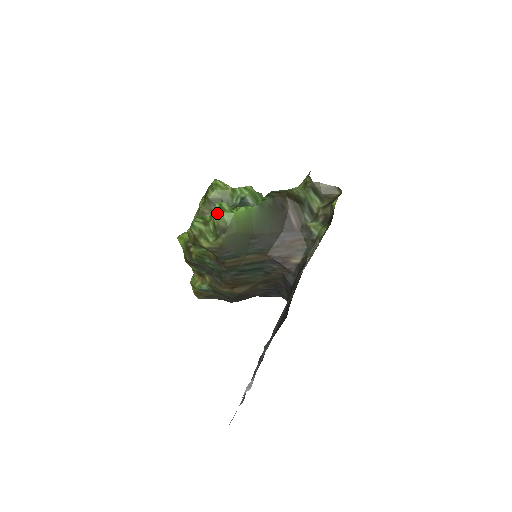
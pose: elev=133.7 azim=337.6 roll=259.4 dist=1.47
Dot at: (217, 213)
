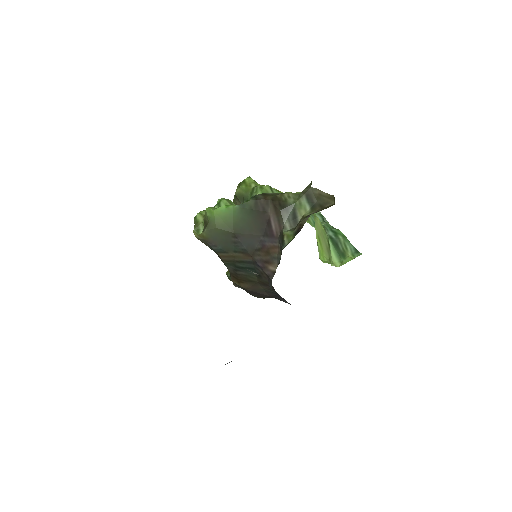
Dot at: occluded
